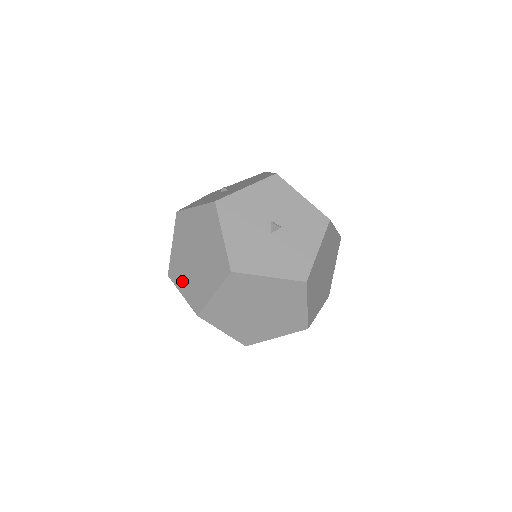
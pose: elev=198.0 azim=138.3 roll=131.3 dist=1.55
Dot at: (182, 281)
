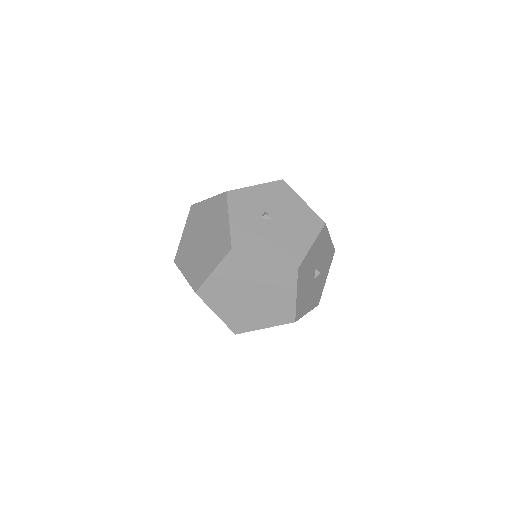
Dot at: (221, 305)
